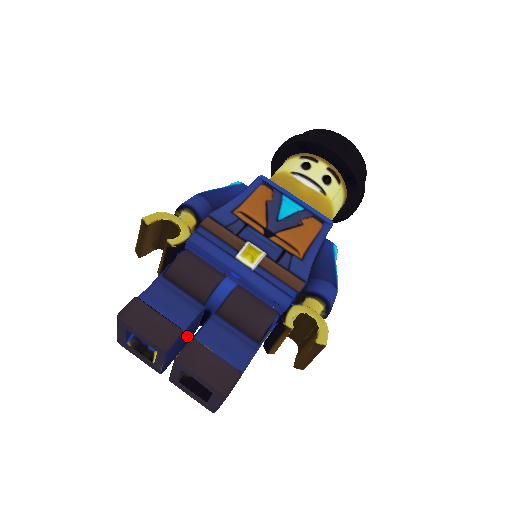
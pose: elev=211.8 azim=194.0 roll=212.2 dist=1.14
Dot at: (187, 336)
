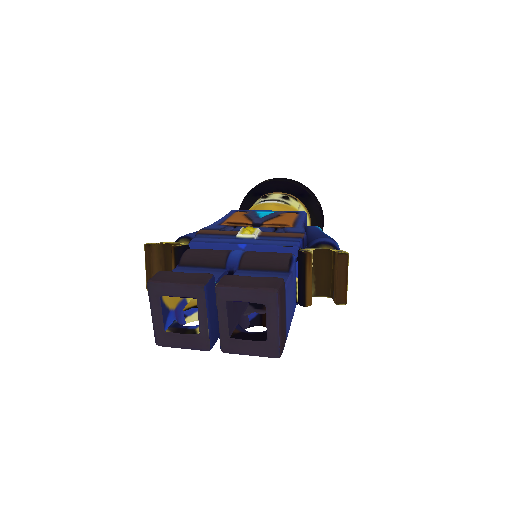
Dot at: occluded
